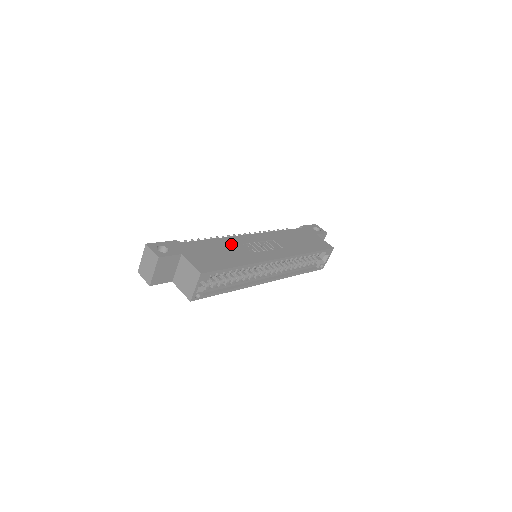
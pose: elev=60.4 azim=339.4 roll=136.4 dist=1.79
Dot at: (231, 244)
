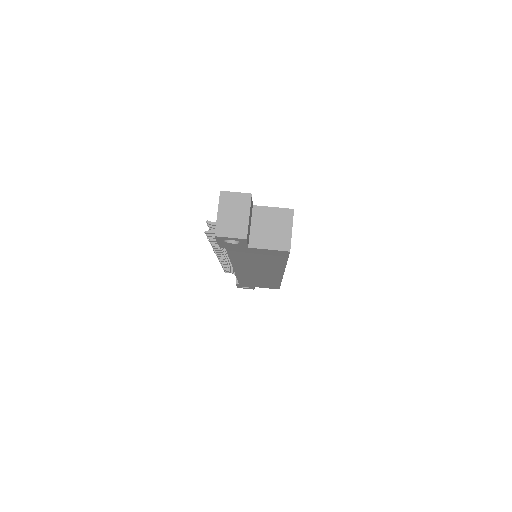
Dot at: occluded
